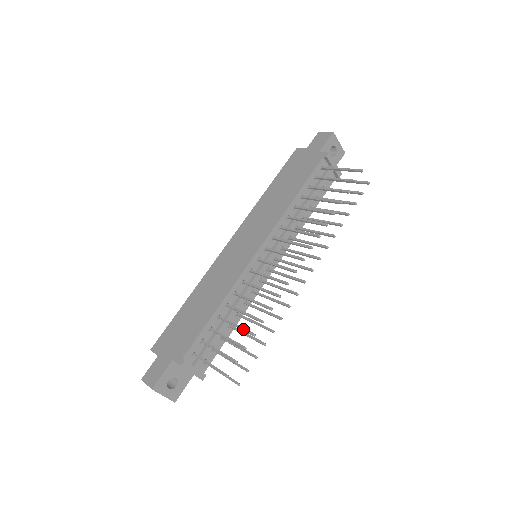
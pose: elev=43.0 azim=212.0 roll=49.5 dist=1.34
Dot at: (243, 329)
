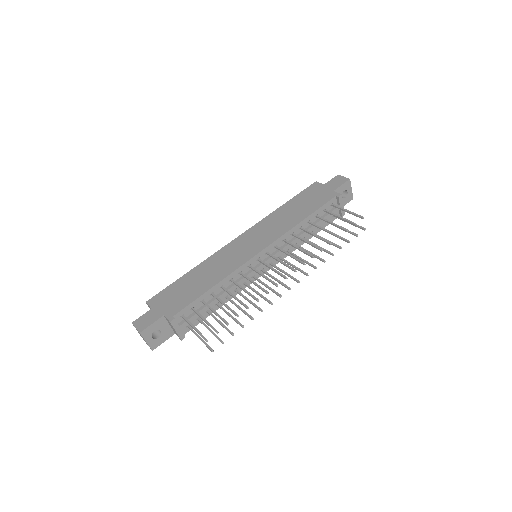
Dot at: (230, 309)
